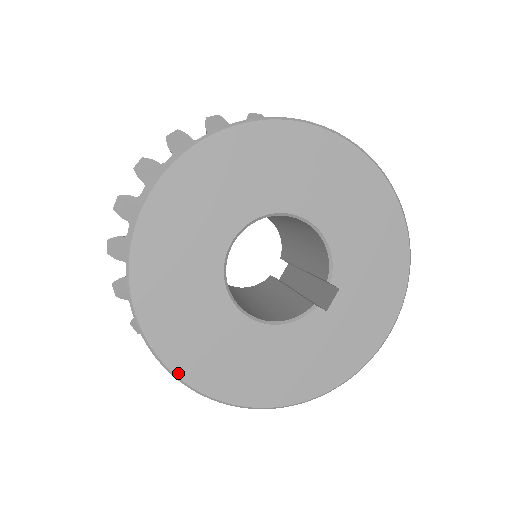
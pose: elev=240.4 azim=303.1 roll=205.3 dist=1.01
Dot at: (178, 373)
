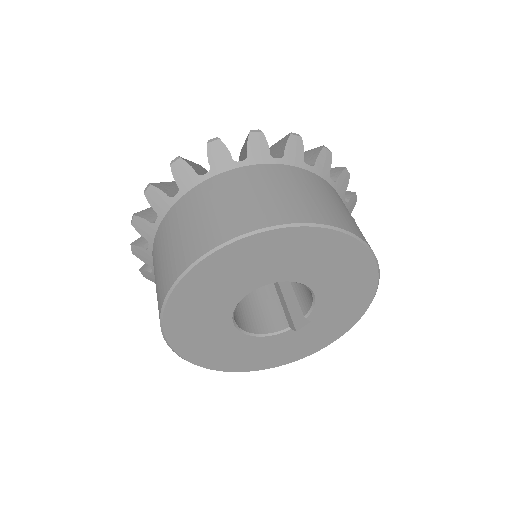
Dot at: (183, 356)
